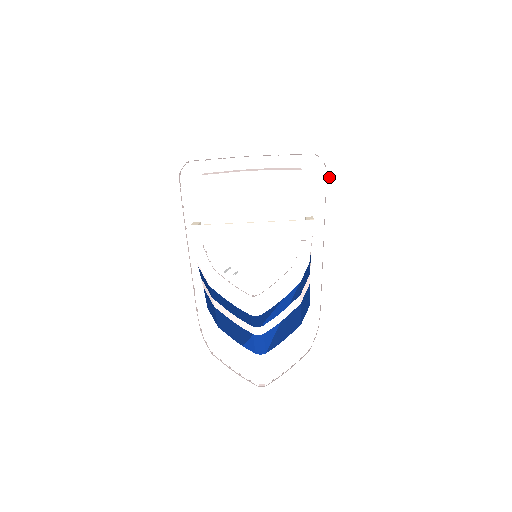
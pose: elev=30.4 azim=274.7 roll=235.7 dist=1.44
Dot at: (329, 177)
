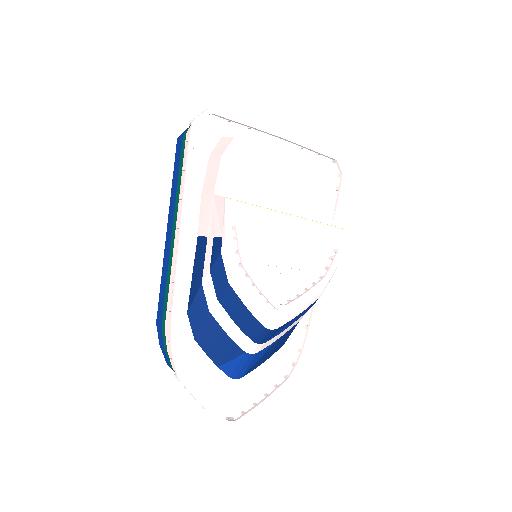
Dot at: (342, 189)
